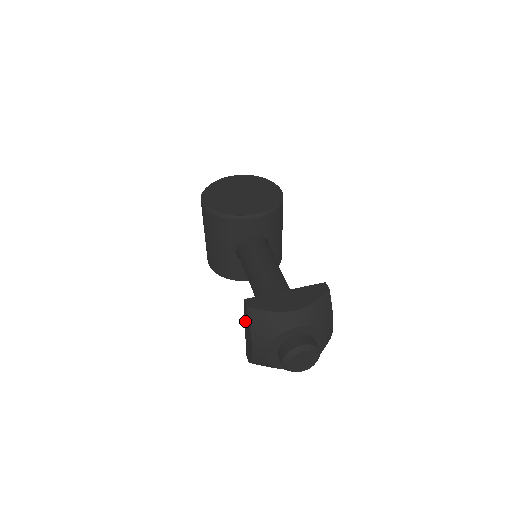
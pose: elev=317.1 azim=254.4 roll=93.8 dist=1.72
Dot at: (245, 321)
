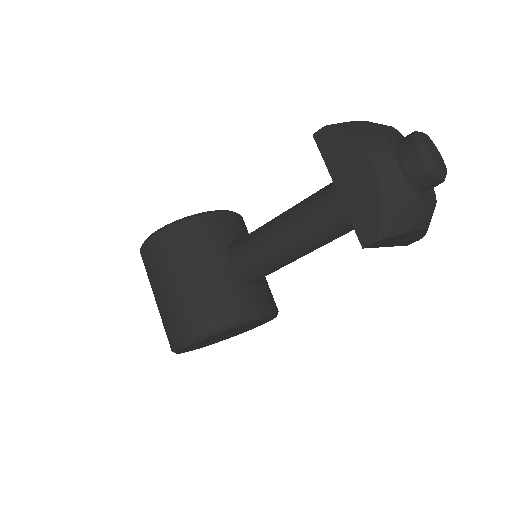
Dot at: (332, 166)
